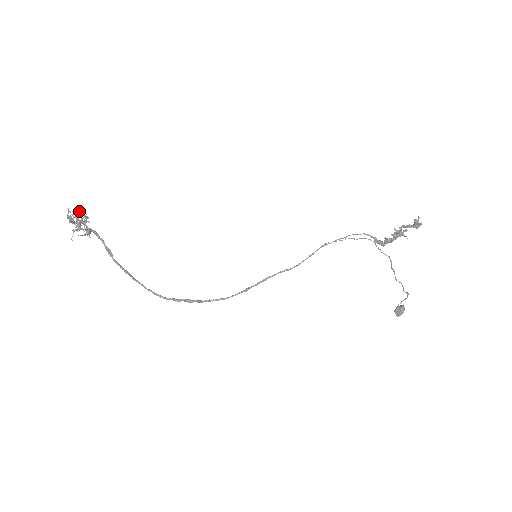
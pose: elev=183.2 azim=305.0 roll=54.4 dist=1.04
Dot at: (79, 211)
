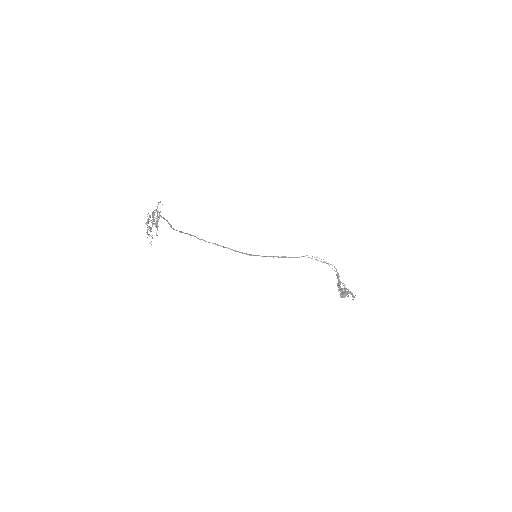
Dot at: (154, 213)
